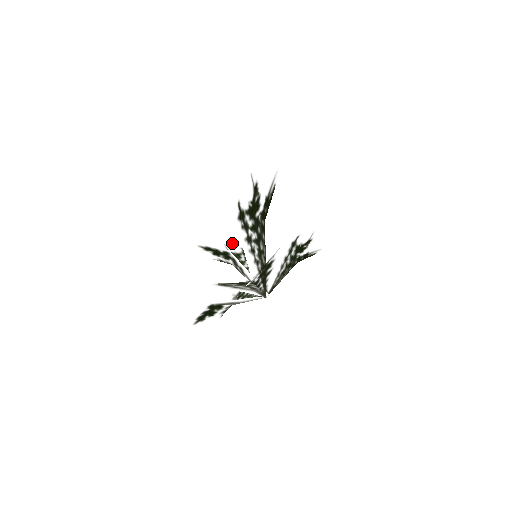
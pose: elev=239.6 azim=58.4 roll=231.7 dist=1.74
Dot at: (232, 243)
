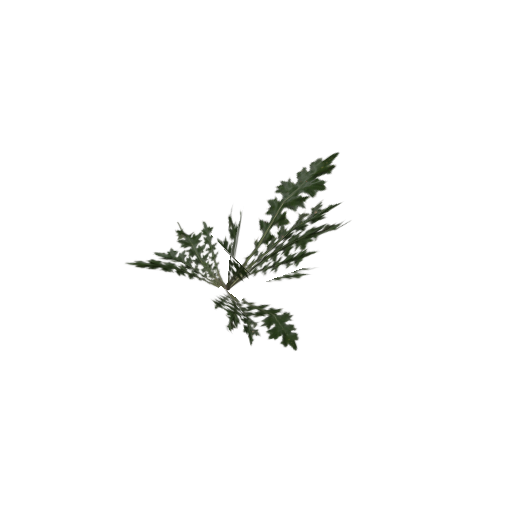
Dot at: (238, 202)
